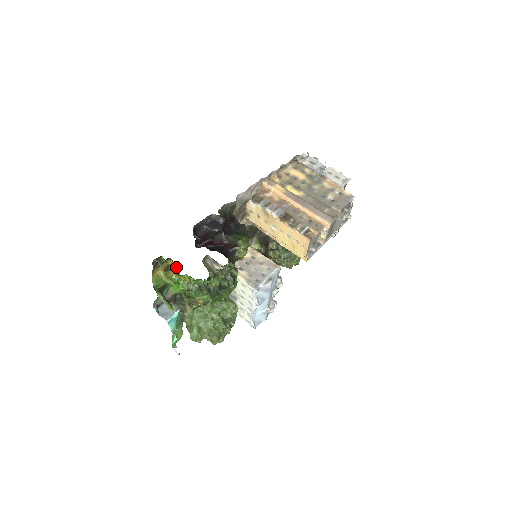
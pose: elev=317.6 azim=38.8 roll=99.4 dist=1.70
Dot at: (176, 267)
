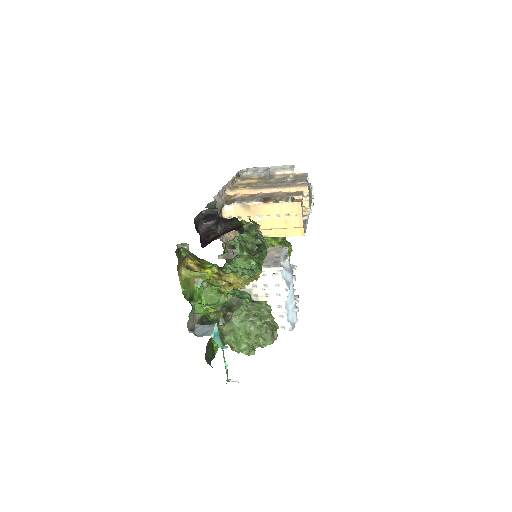
Dot at: occluded
